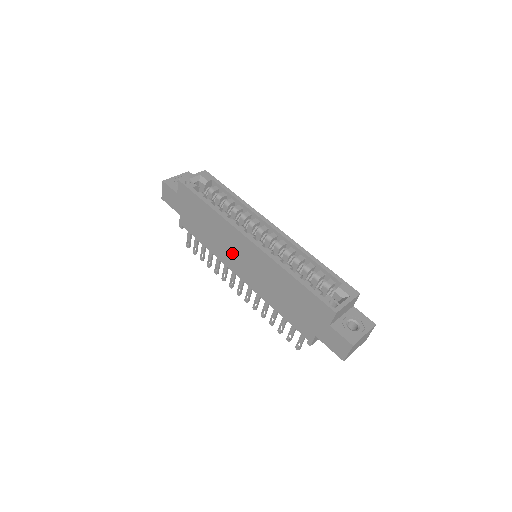
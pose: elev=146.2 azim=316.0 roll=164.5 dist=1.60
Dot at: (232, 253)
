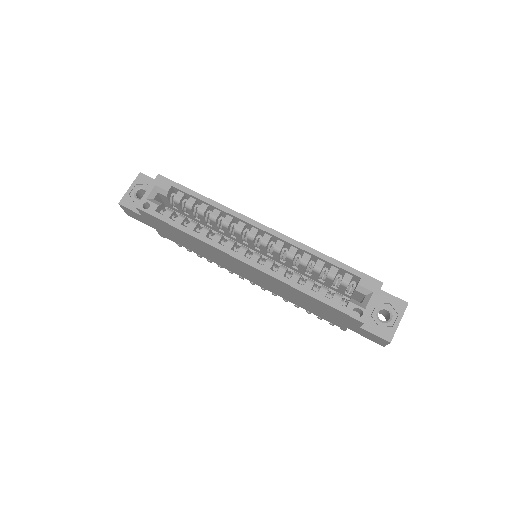
Dot at: (230, 265)
